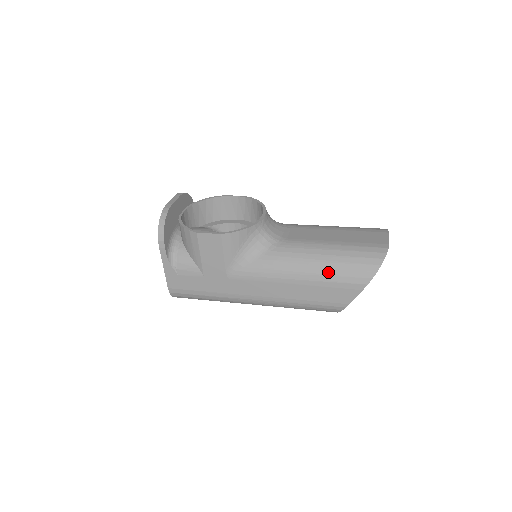
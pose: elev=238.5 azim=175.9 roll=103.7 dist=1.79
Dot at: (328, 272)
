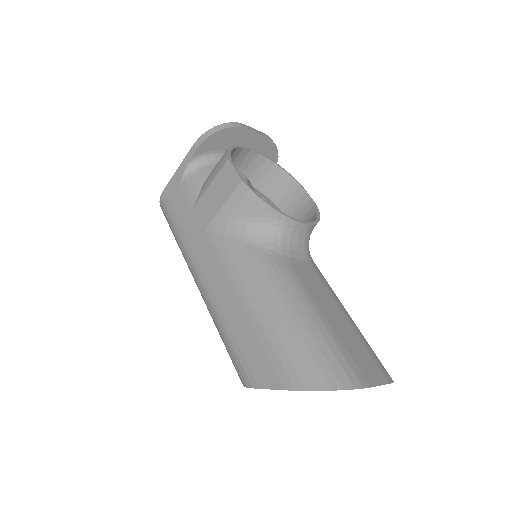
Dot at: (279, 330)
